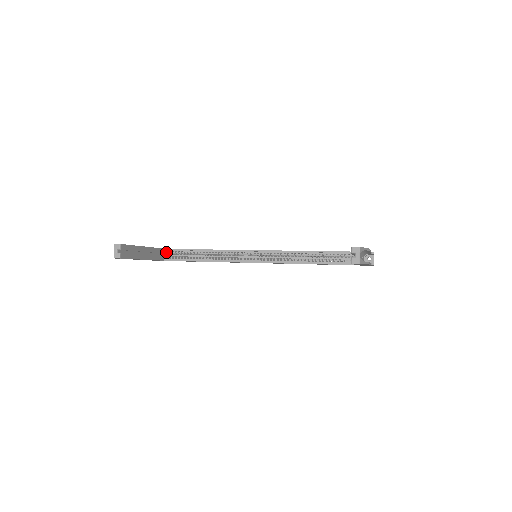
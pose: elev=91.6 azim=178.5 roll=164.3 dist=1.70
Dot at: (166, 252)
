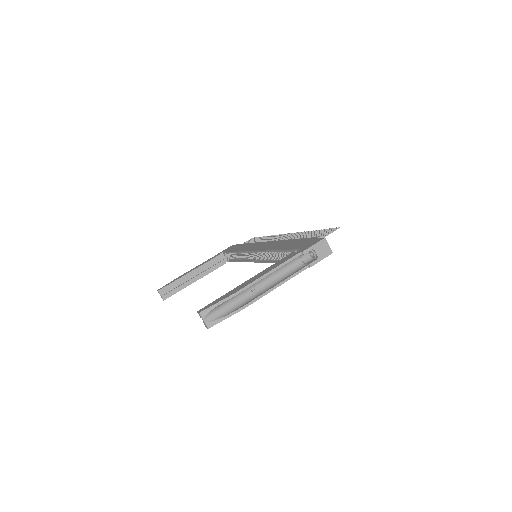
Dot at: (226, 254)
